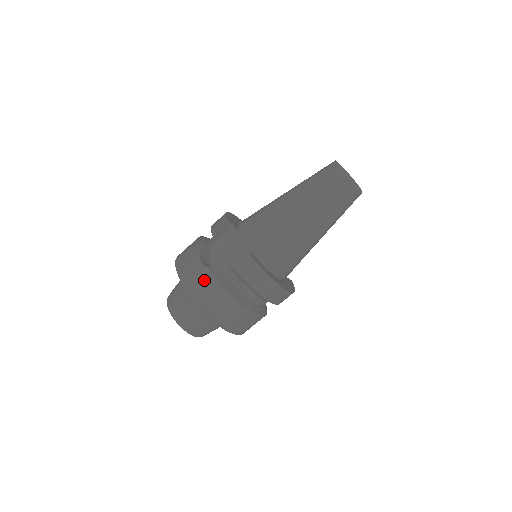
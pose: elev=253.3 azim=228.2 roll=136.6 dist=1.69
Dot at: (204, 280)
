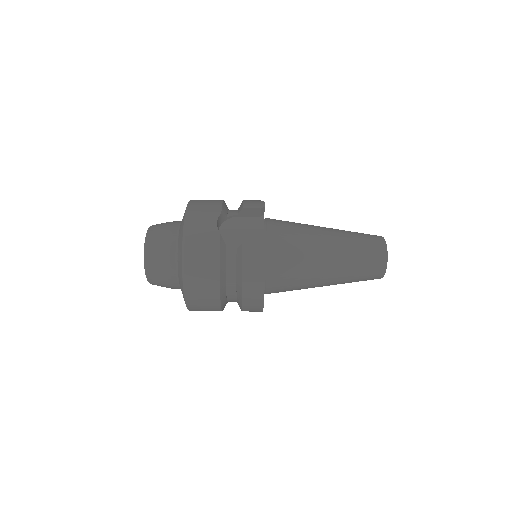
Dot at: (207, 240)
